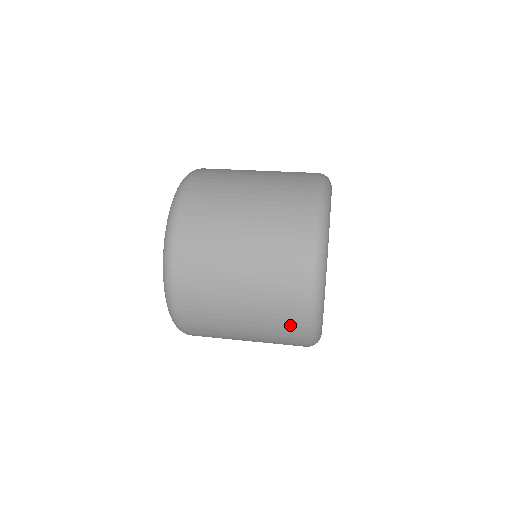
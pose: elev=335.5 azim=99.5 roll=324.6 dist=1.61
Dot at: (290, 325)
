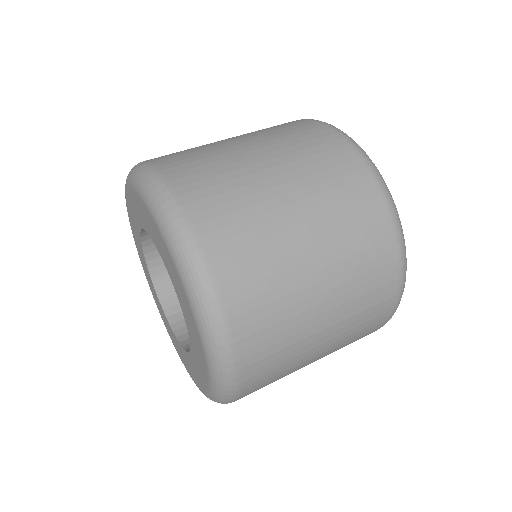
Dot at: (382, 285)
